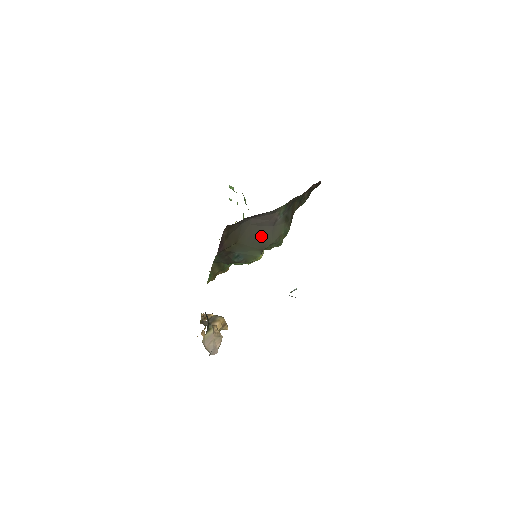
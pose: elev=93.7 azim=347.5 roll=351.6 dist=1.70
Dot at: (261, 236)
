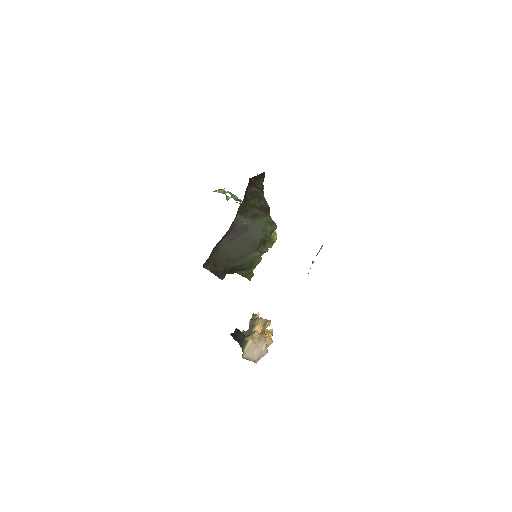
Dot at: (245, 242)
